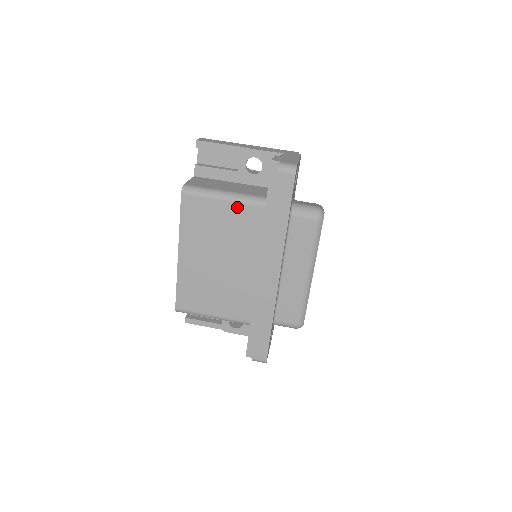
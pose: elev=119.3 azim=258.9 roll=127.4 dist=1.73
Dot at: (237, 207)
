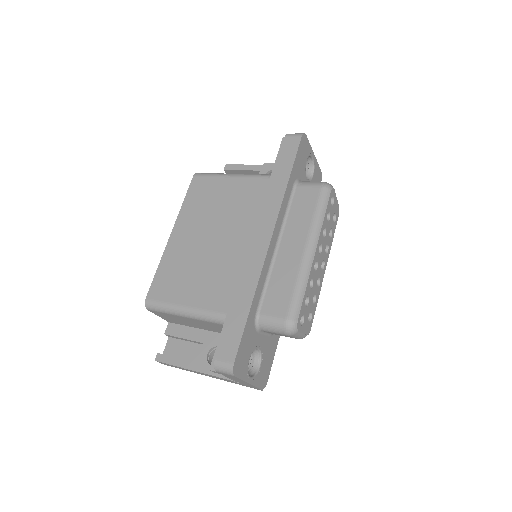
Dot at: (242, 181)
